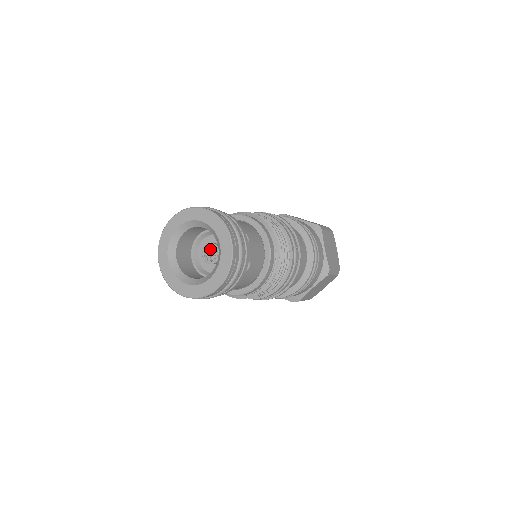
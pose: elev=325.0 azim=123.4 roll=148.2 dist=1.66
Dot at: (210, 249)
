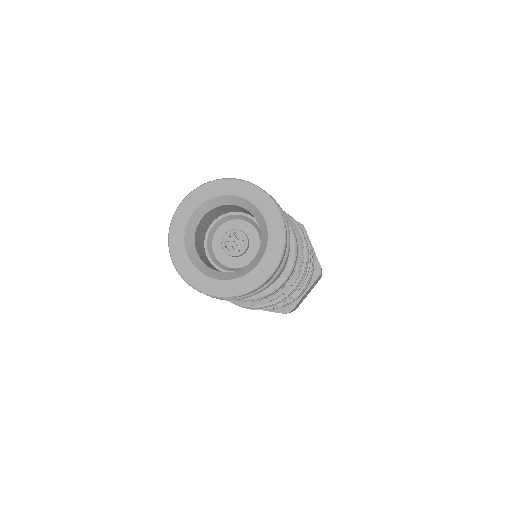
Dot at: (233, 237)
